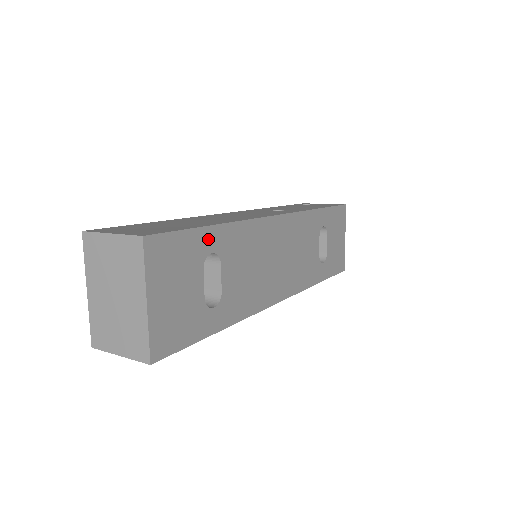
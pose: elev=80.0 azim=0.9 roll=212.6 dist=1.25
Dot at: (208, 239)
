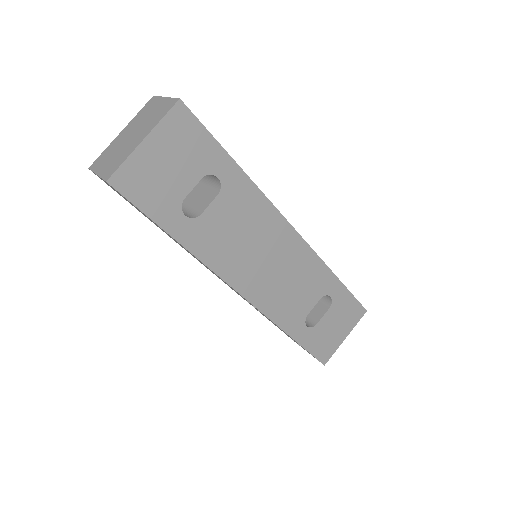
Dot at: (223, 165)
